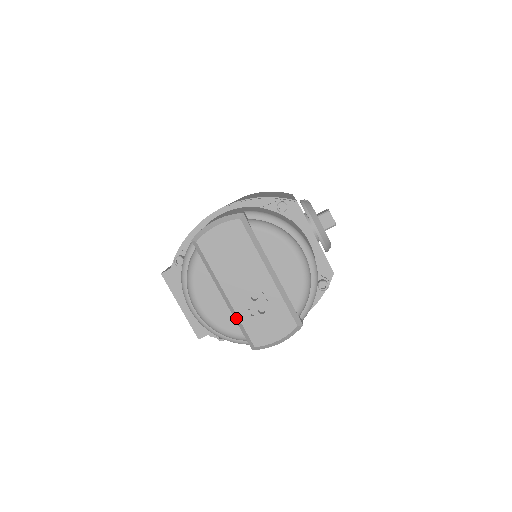
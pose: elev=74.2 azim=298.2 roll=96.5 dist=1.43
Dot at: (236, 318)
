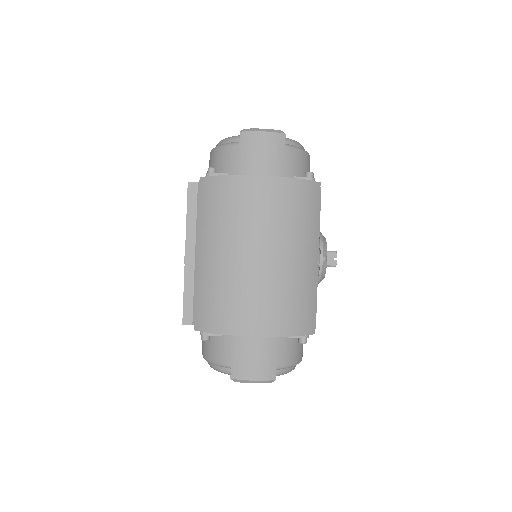
Dot at: occluded
